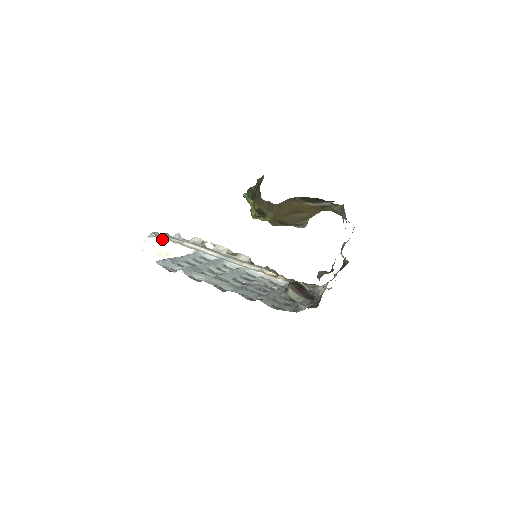
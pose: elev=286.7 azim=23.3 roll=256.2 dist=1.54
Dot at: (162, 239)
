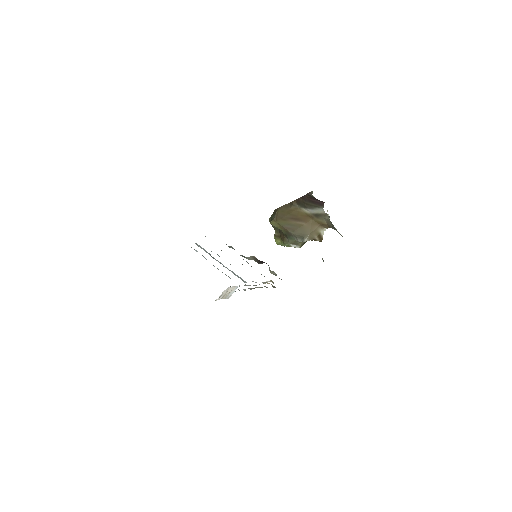
Dot at: (230, 287)
